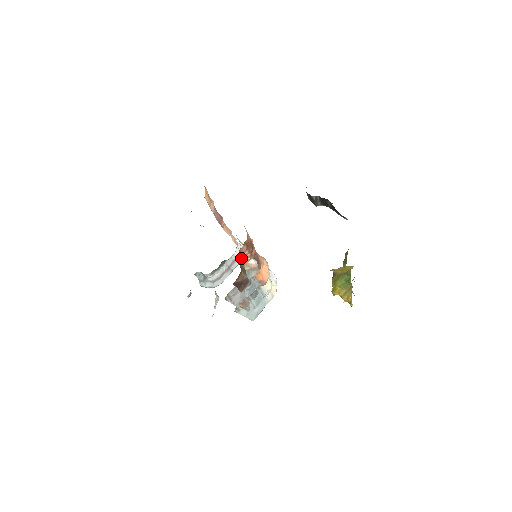
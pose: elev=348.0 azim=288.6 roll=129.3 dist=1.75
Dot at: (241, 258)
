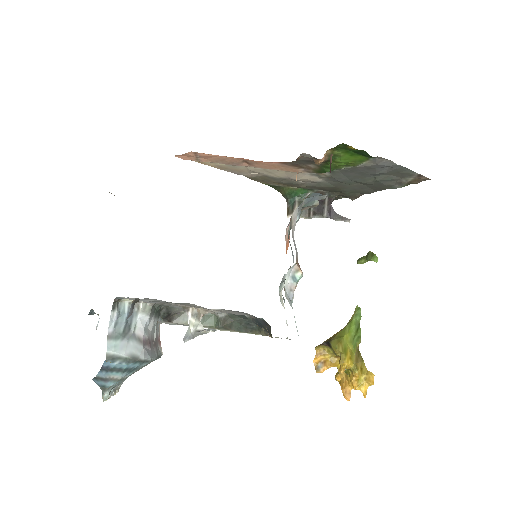
Dot at: occluded
